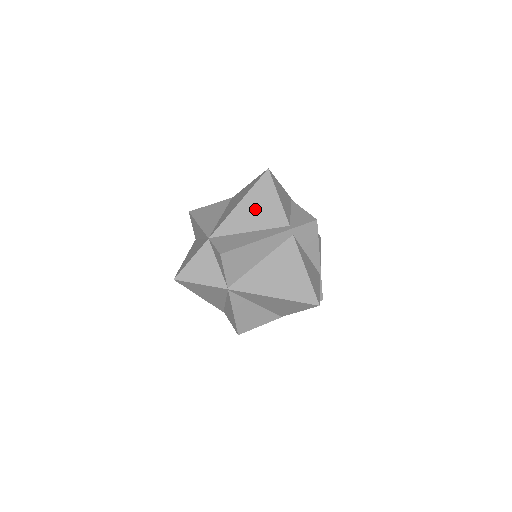
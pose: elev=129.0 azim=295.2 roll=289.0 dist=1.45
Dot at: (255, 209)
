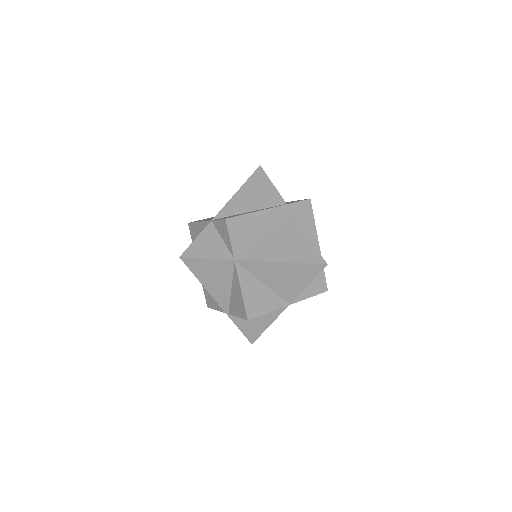
Dot at: (253, 194)
